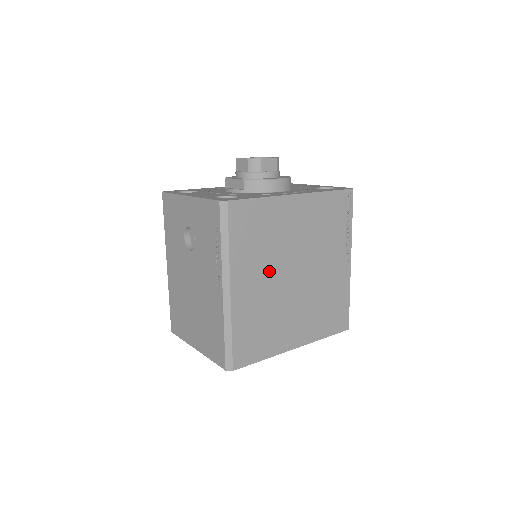
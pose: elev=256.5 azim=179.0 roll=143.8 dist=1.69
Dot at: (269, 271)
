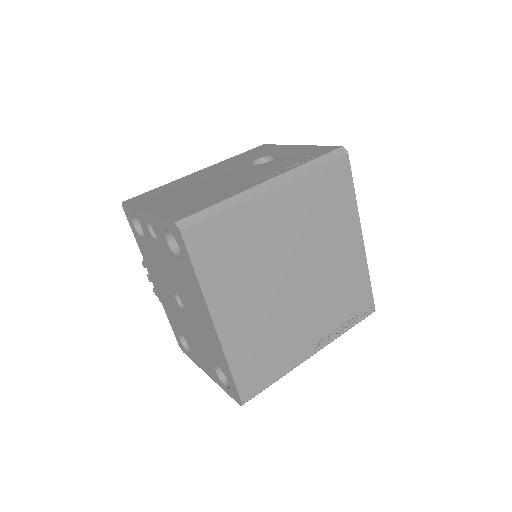
Dot at: (295, 235)
